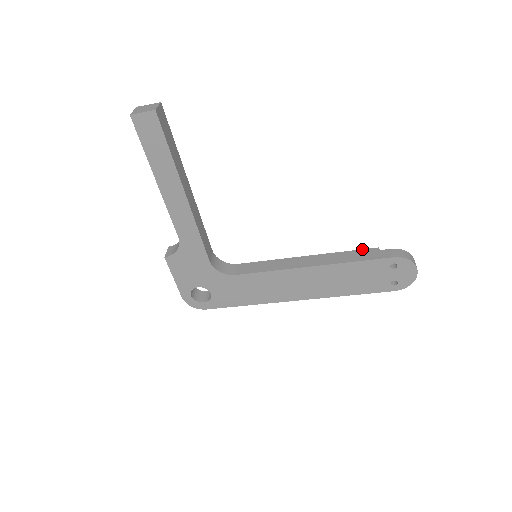
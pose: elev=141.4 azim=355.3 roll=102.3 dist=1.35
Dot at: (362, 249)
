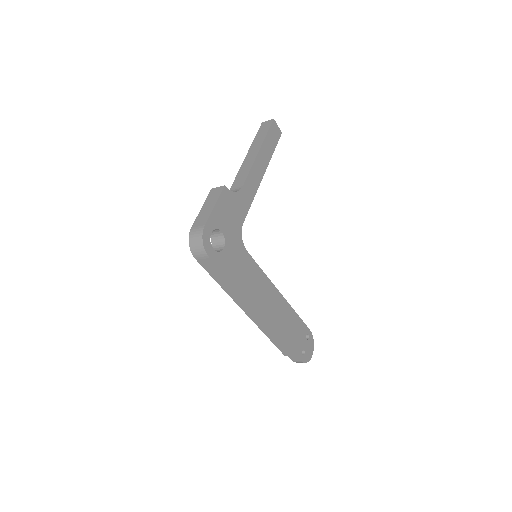
Dot at: occluded
